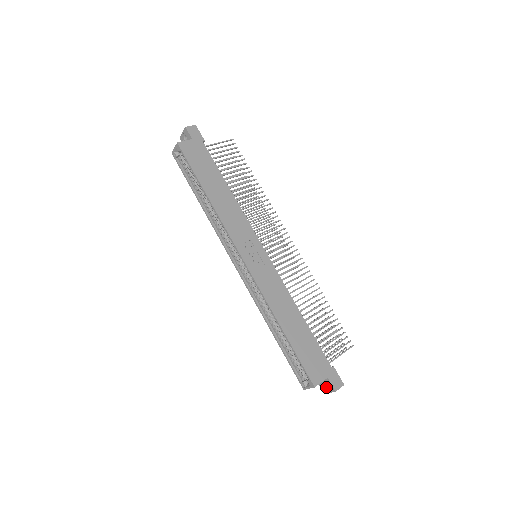
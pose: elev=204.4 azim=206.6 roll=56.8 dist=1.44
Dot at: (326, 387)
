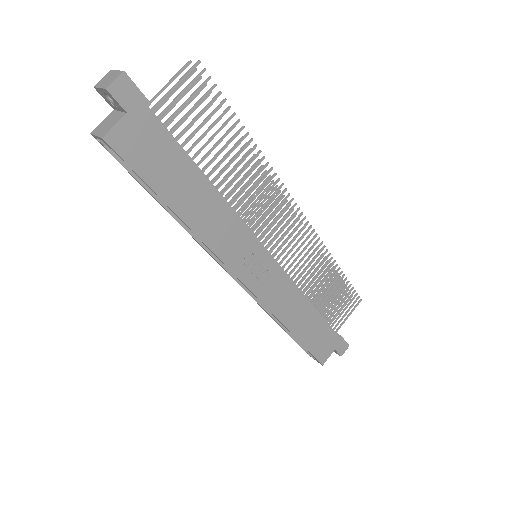
Dot at: occluded
